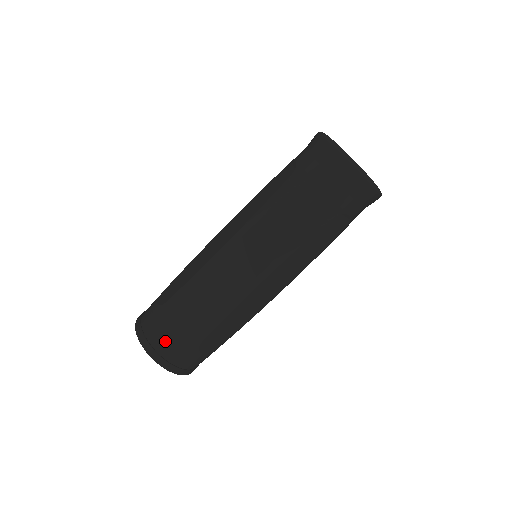
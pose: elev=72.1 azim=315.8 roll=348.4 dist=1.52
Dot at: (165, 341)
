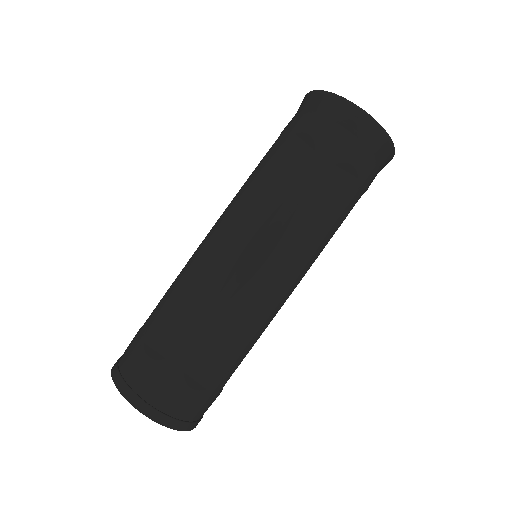
Dot at: (185, 402)
